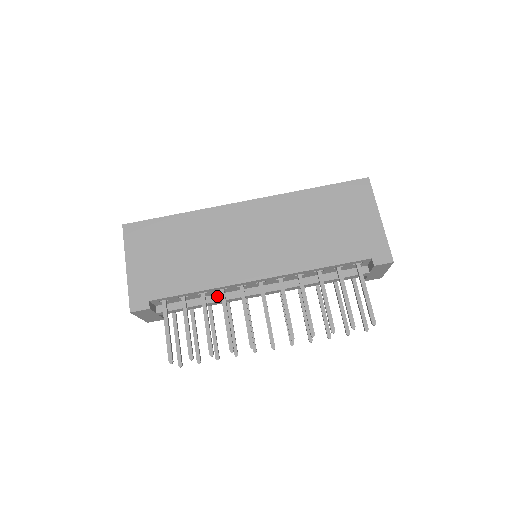
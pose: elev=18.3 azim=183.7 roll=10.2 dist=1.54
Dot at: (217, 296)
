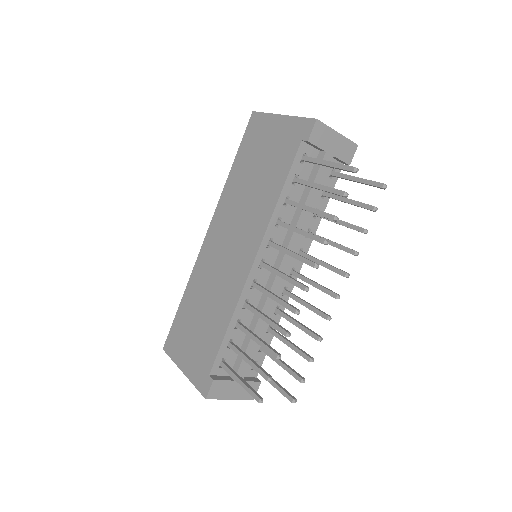
Dot at: (255, 315)
